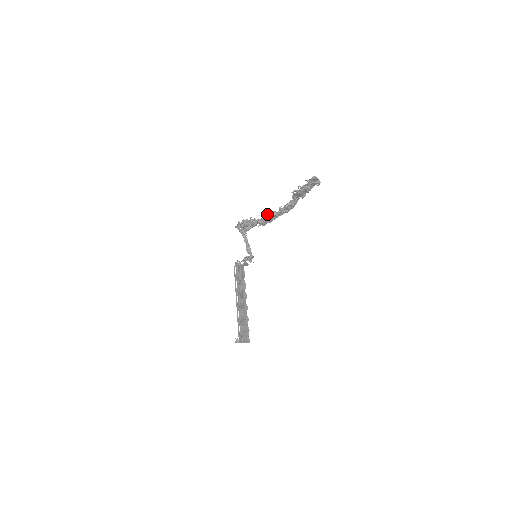
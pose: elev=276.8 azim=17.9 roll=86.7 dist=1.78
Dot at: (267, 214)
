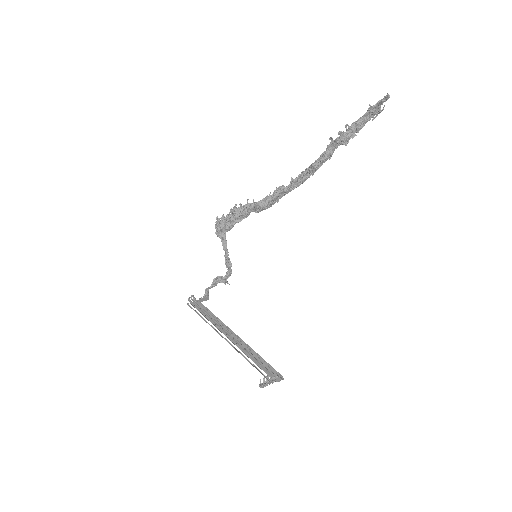
Dot at: (270, 193)
